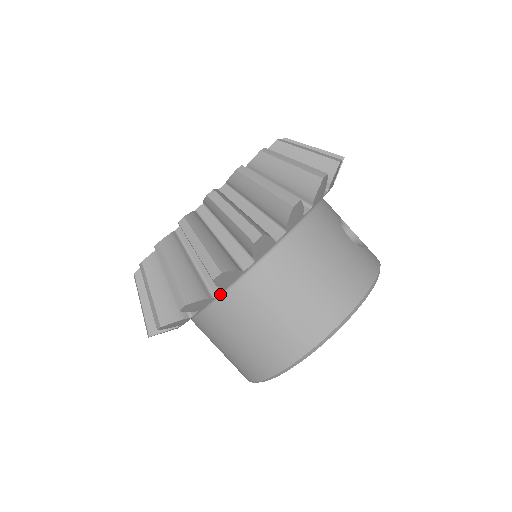
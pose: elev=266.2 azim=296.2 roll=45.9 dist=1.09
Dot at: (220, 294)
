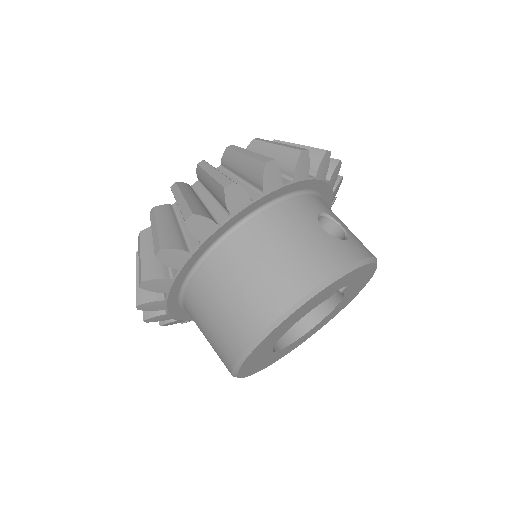
Dot at: (187, 279)
